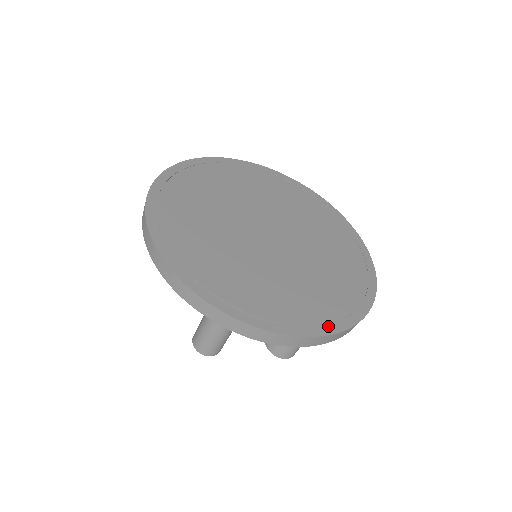
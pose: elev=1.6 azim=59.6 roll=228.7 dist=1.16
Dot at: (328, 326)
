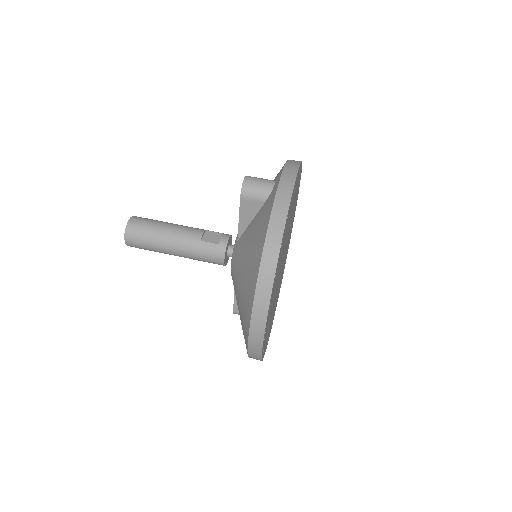
Dot at: occluded
